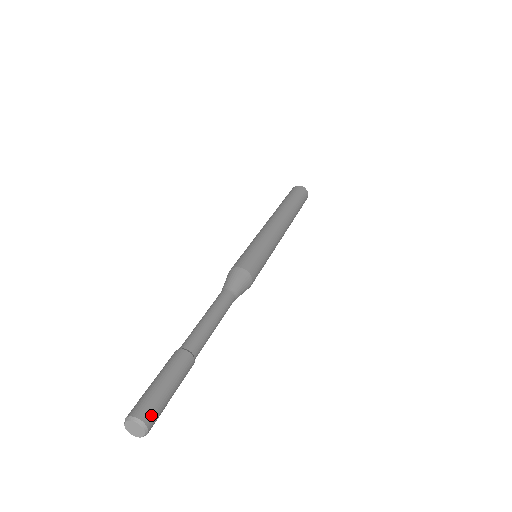
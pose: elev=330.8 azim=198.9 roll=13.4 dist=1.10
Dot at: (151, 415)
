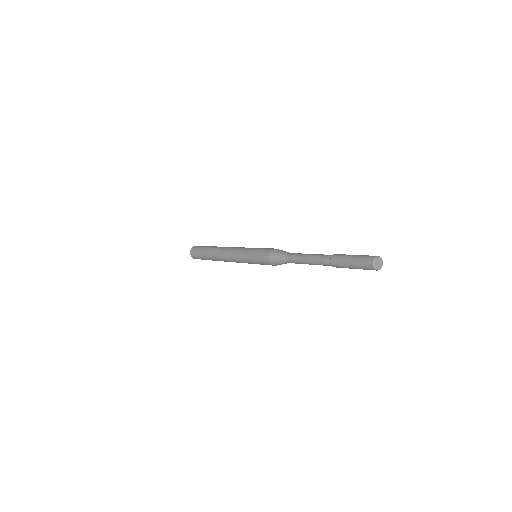
Dot at: (374, 256)
